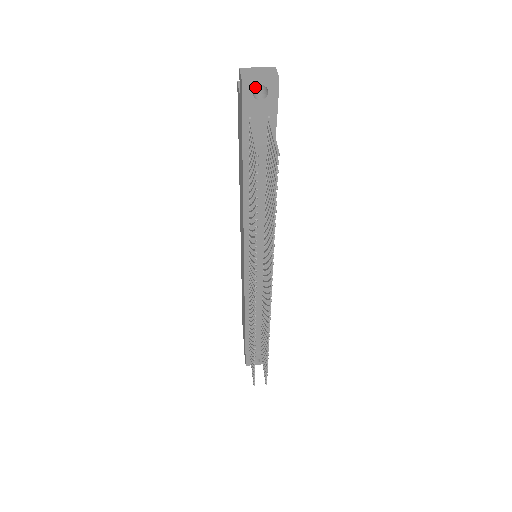
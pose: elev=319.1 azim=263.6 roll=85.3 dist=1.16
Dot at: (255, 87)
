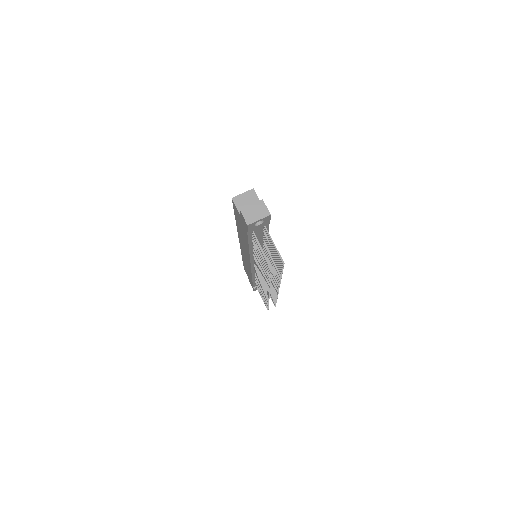
Dot at: (247, 203)
